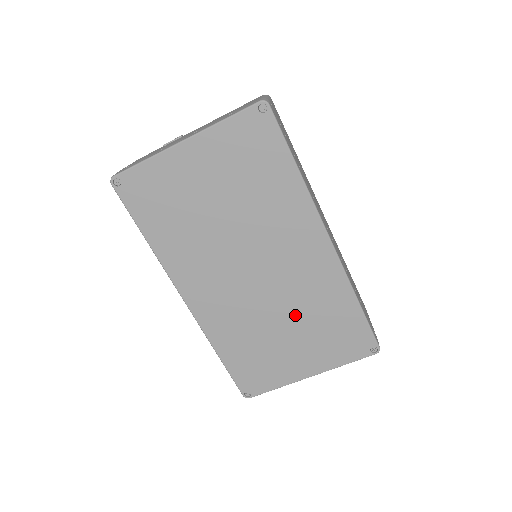
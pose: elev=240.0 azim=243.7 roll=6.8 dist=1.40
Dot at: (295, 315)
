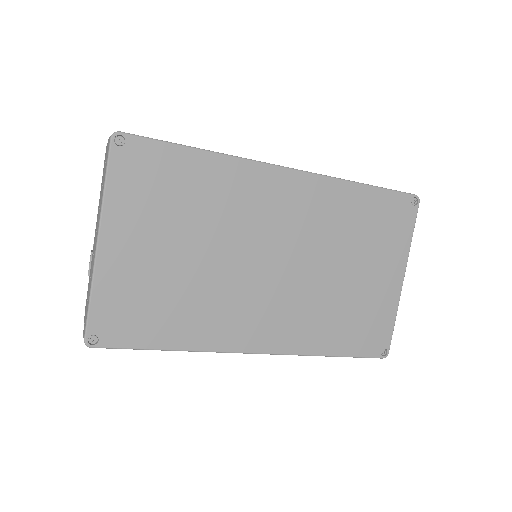
Dot at: (338, 253)
